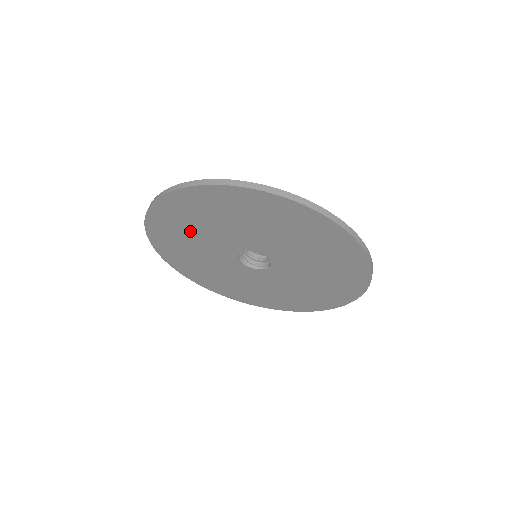
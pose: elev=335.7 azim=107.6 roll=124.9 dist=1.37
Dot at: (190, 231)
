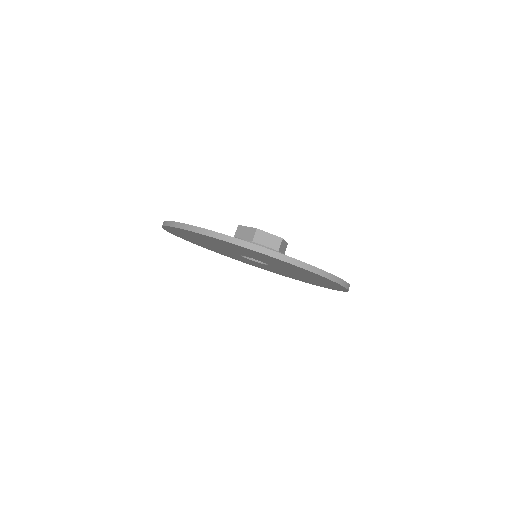
Dot at: occluded
